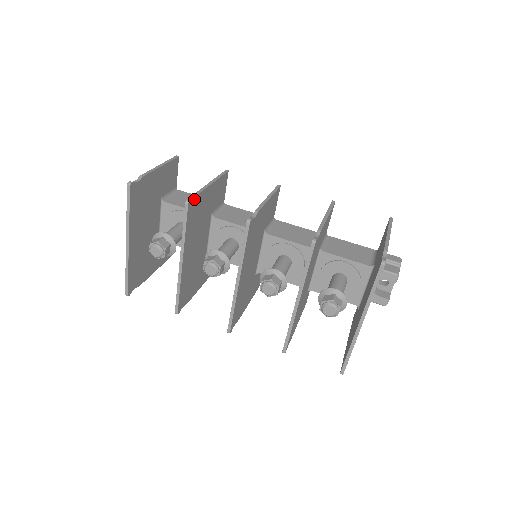
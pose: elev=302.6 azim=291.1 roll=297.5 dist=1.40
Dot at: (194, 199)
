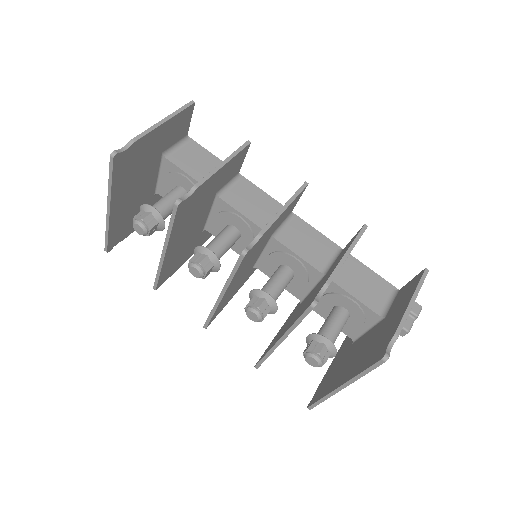
Dot at: (188, 196)
